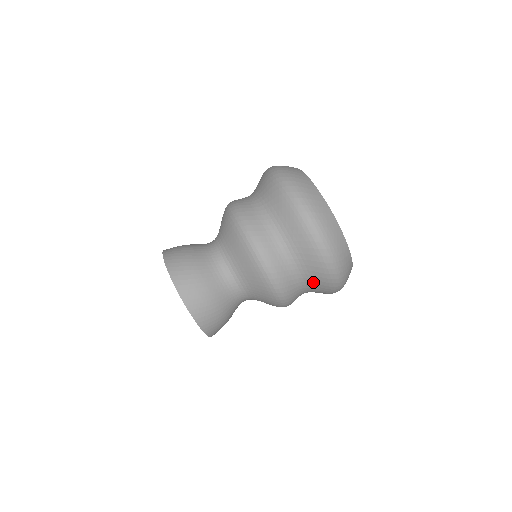
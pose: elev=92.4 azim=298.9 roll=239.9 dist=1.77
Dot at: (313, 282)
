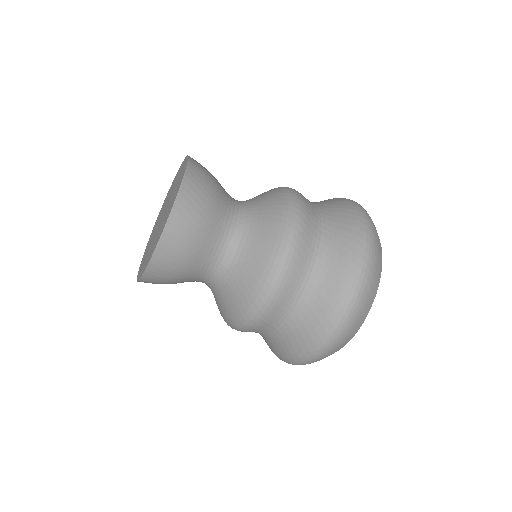
Dot at: (299, 327)
